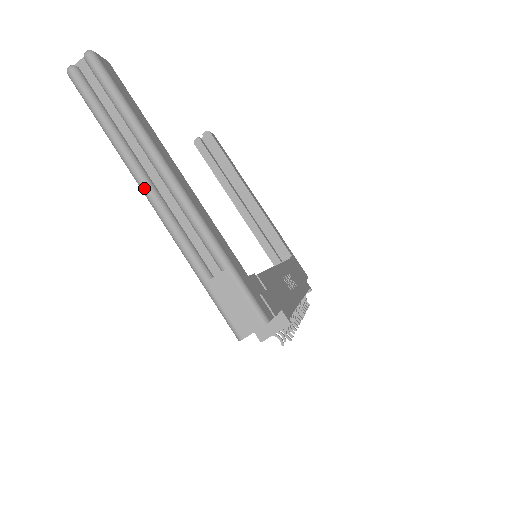
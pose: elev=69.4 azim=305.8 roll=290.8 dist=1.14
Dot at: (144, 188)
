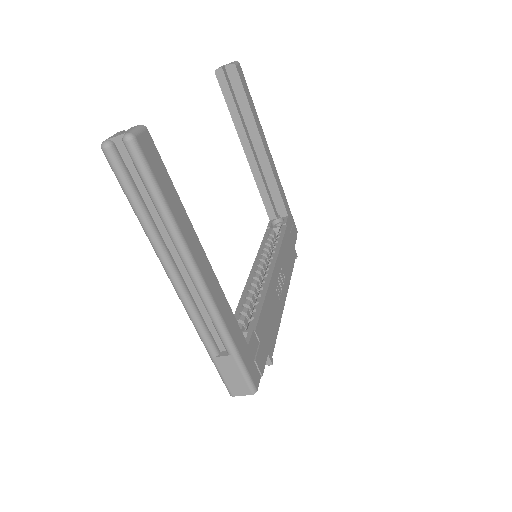
Dot at: (171, 279)
